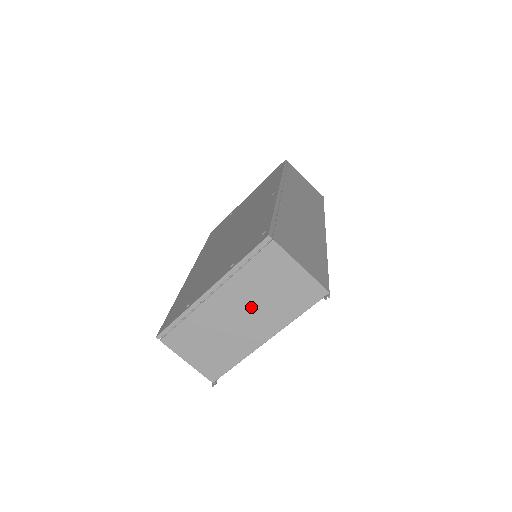
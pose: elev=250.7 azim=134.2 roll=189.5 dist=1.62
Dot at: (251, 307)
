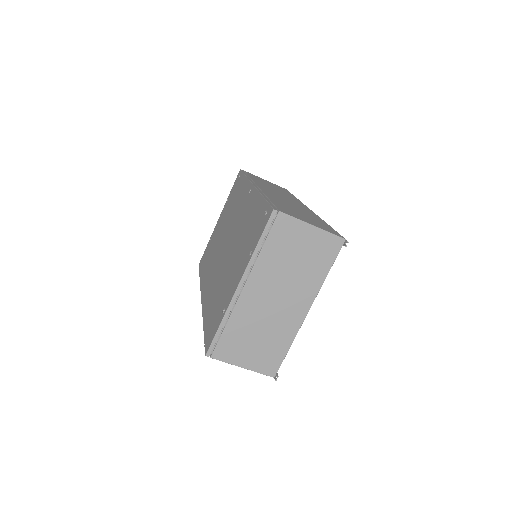
Dot at: (283, 284)
